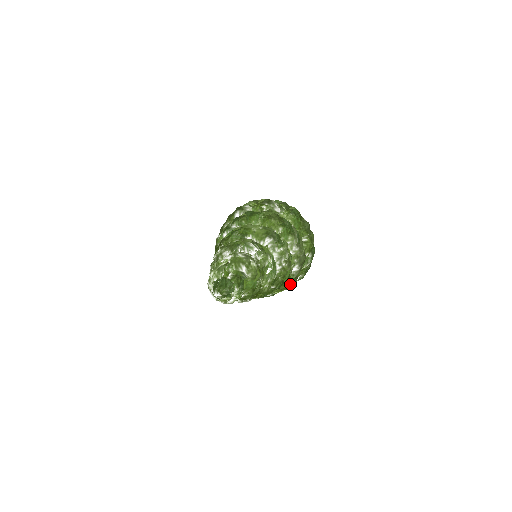
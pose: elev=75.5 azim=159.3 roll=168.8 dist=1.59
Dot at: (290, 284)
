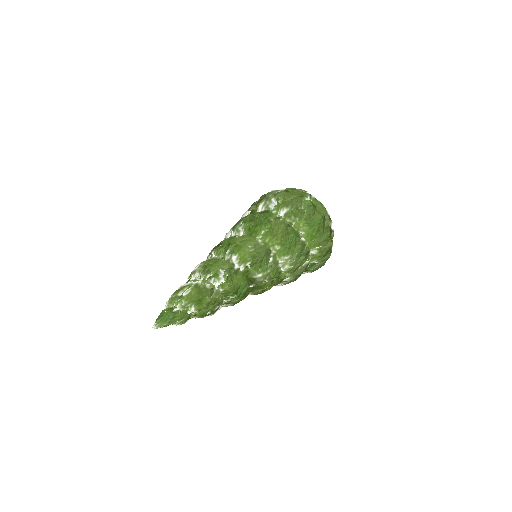
Dot at: occluded
